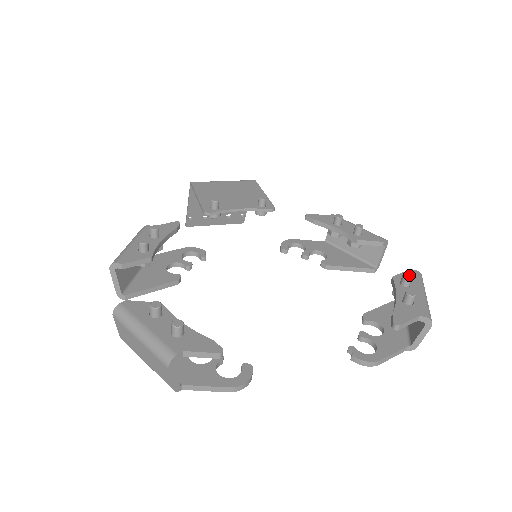
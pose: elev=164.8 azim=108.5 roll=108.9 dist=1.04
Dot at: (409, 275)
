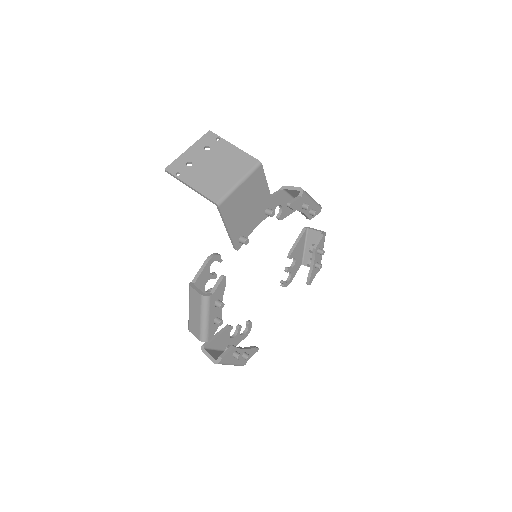
Dot at: occluded
